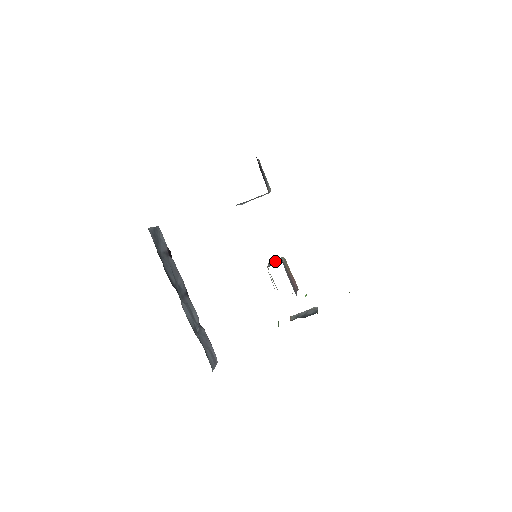
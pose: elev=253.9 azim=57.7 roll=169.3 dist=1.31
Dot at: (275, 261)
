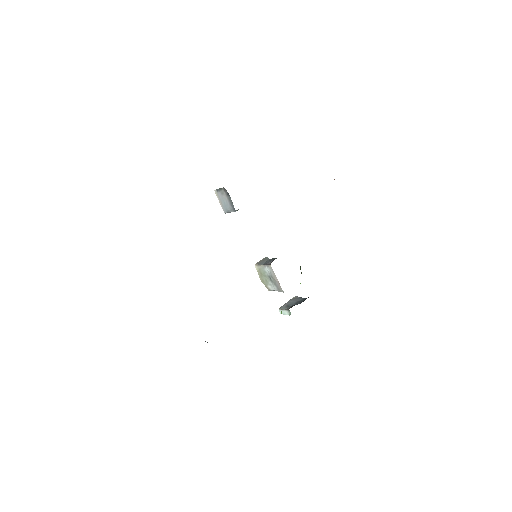
Dot at: (263, 261)
